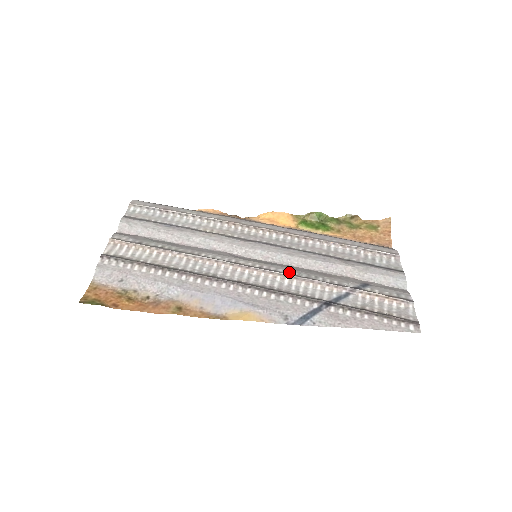
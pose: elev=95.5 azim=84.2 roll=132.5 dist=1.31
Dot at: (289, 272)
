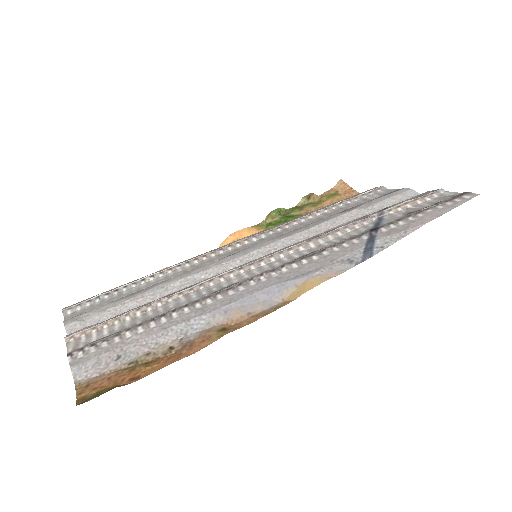
Dot at: occluded
